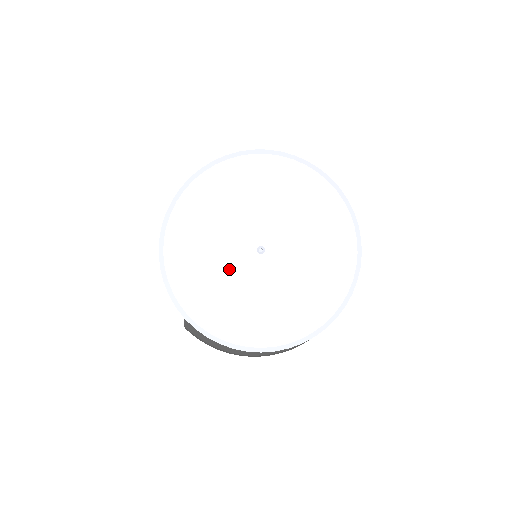
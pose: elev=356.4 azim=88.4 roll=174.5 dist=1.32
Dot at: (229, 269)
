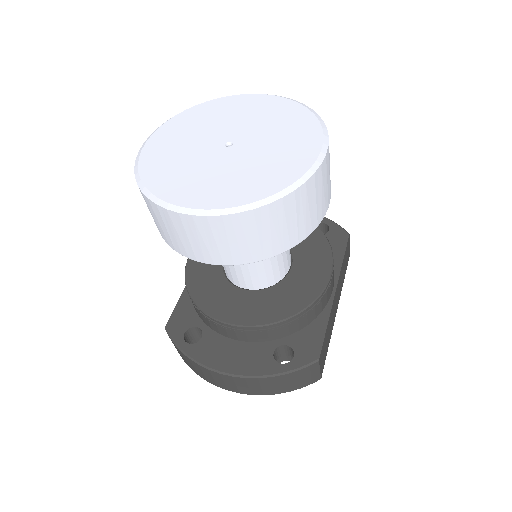
Dot at: (194, 154)
